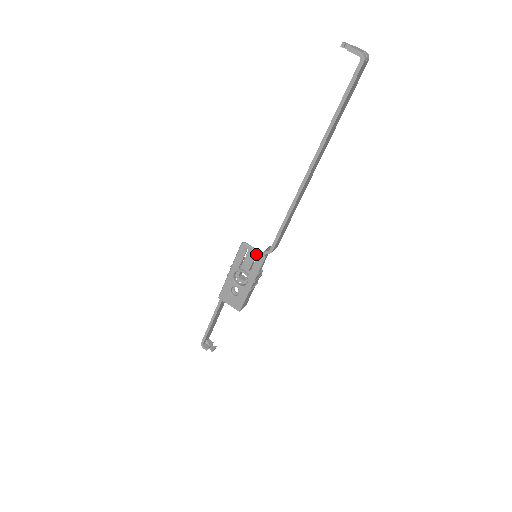
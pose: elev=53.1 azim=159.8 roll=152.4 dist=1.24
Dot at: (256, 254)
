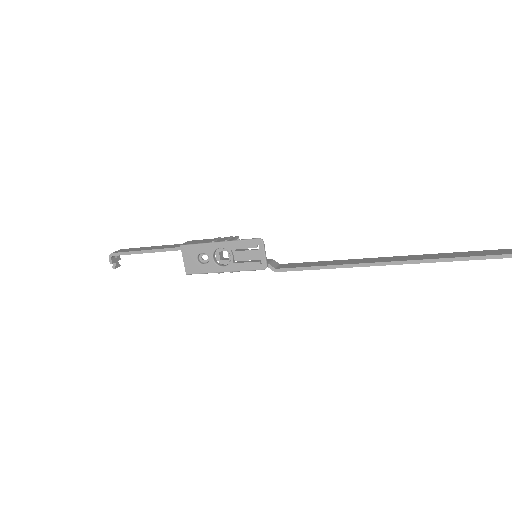
Dot at: (262, 259)
